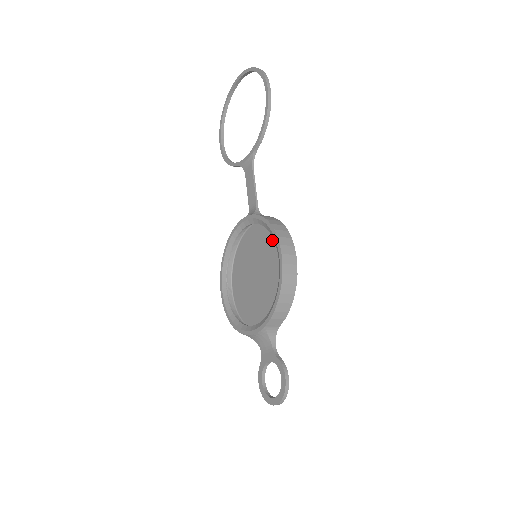
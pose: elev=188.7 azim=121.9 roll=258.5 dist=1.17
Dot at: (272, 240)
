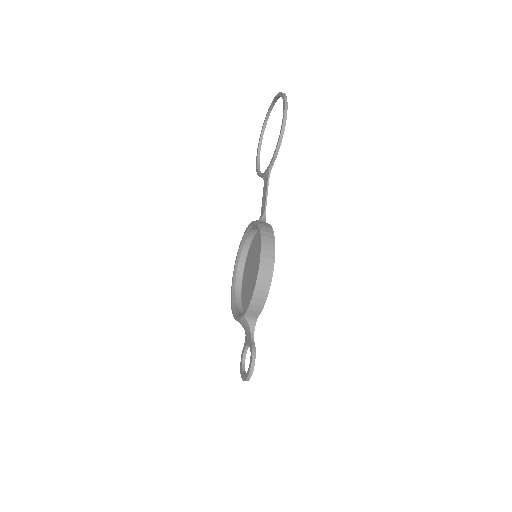
Dot at: occluded
